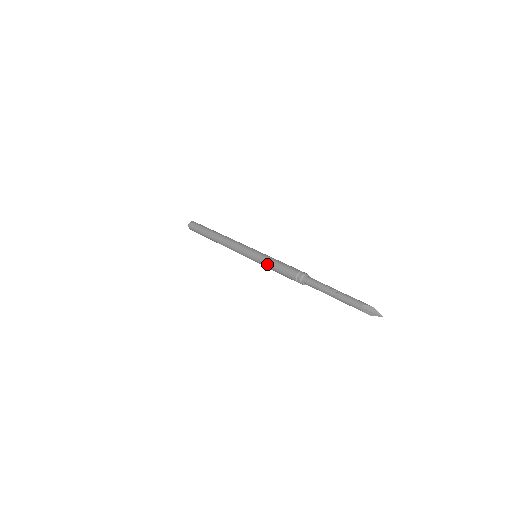
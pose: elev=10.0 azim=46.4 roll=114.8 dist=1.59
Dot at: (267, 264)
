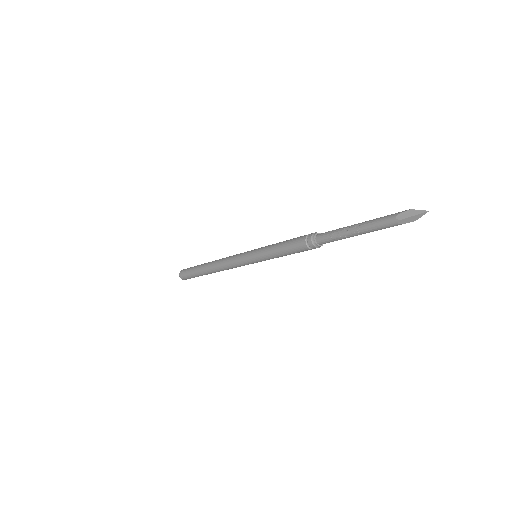
Dot at: (271, 256)
